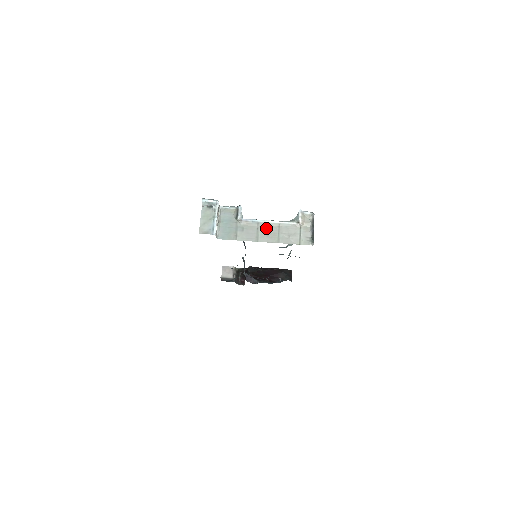
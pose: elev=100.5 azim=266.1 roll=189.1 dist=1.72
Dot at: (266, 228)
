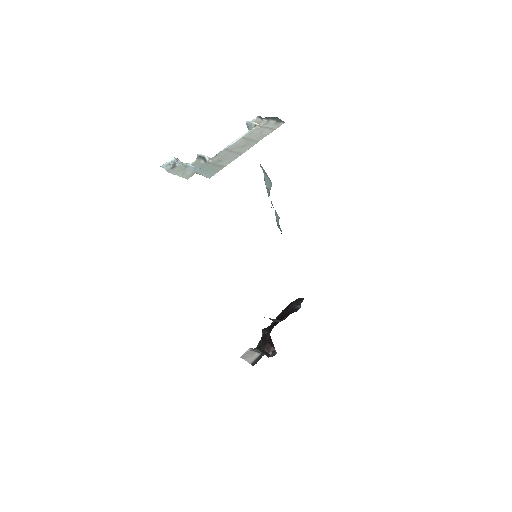
Dot at: (237, 146)
